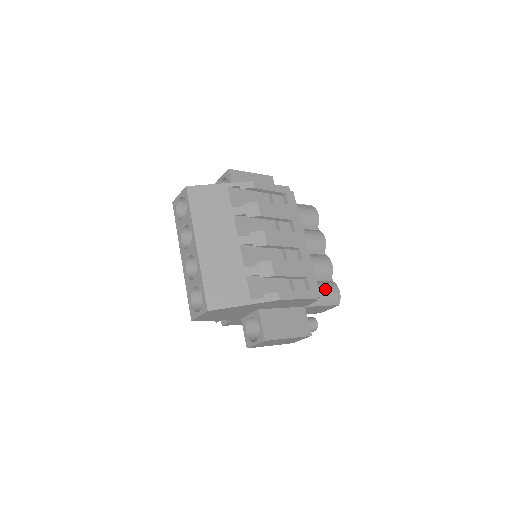
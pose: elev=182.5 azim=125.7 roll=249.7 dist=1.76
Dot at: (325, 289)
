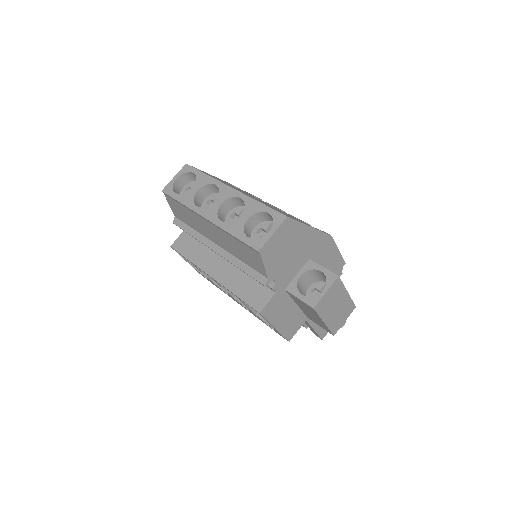
Dot at: occluded
